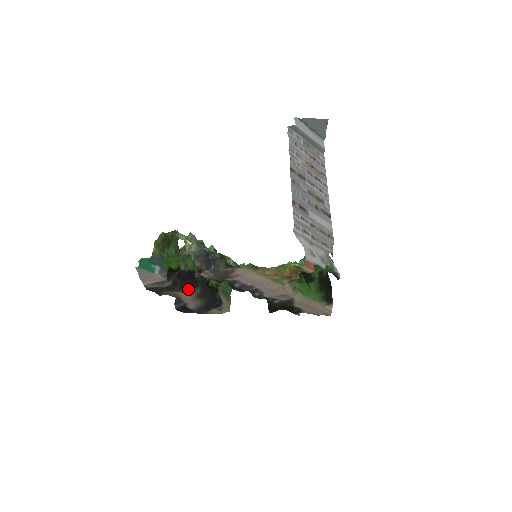
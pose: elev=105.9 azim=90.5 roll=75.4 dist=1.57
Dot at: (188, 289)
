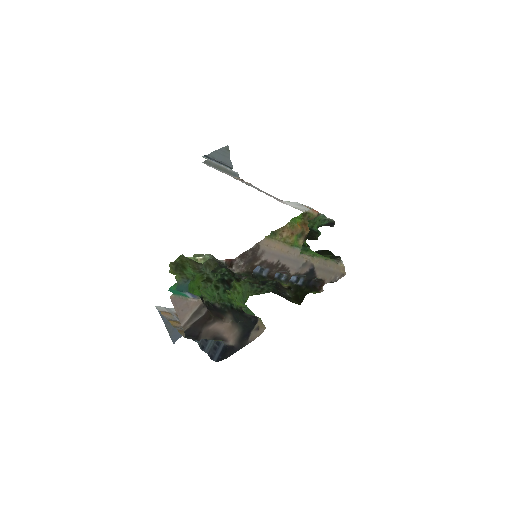
Dot at: (221, 317)
